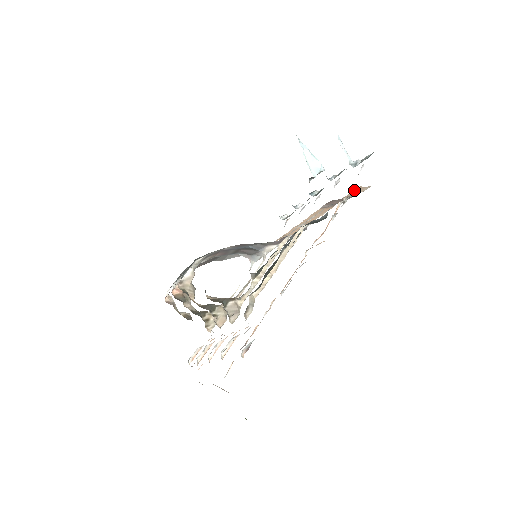
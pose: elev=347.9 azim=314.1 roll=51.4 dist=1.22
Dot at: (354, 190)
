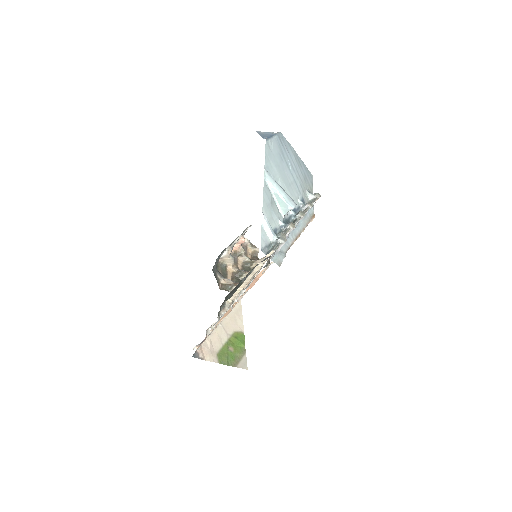
Dot at: occluded
